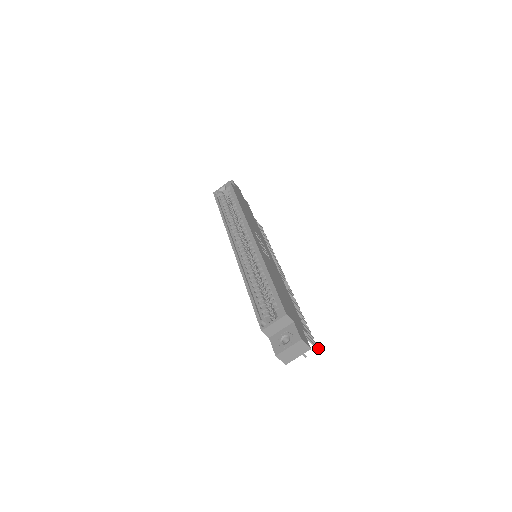
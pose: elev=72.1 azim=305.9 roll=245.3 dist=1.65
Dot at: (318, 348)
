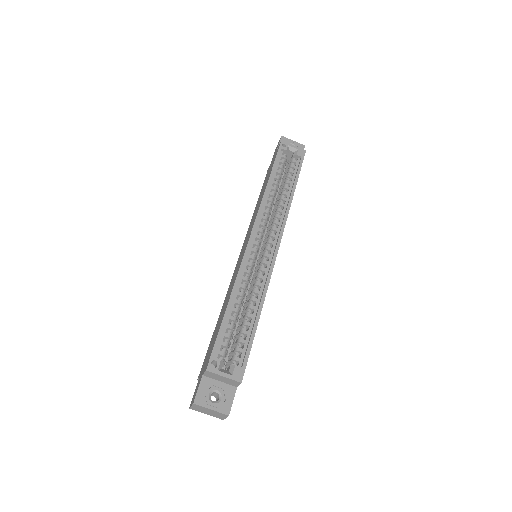
Dot at: occluded
